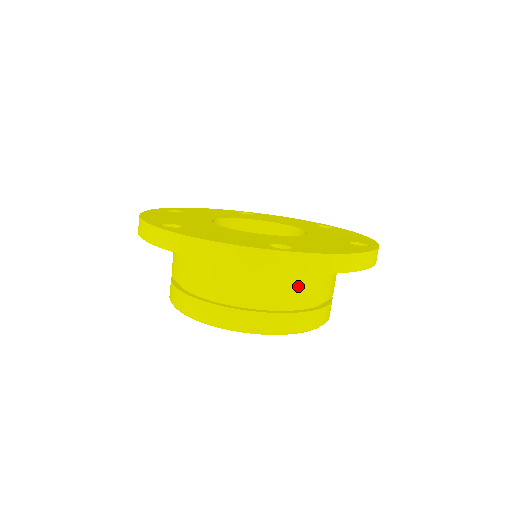
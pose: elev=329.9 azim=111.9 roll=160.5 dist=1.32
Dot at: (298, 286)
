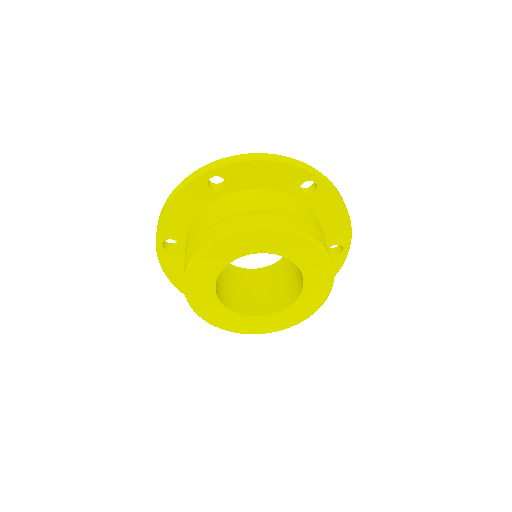
Dot at: (316, 223)
